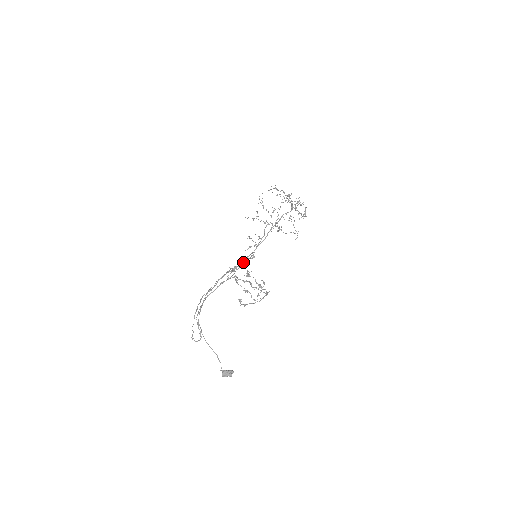
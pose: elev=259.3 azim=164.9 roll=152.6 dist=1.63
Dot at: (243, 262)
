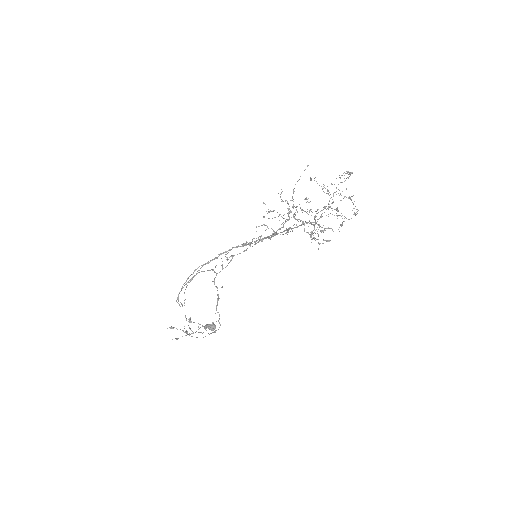
Dot at: (255, 242)
